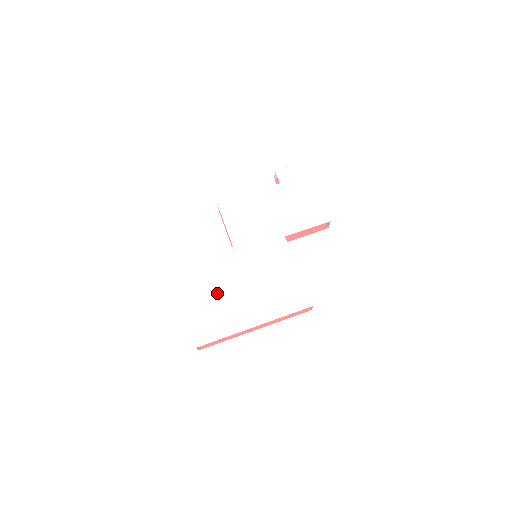
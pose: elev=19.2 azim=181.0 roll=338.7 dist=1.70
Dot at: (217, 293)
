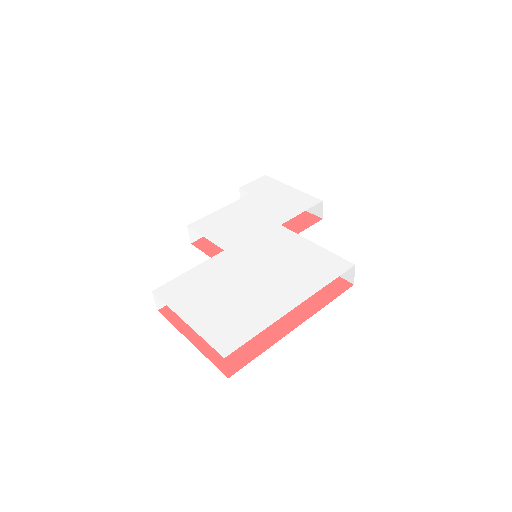
Dot at: (225, 294)
